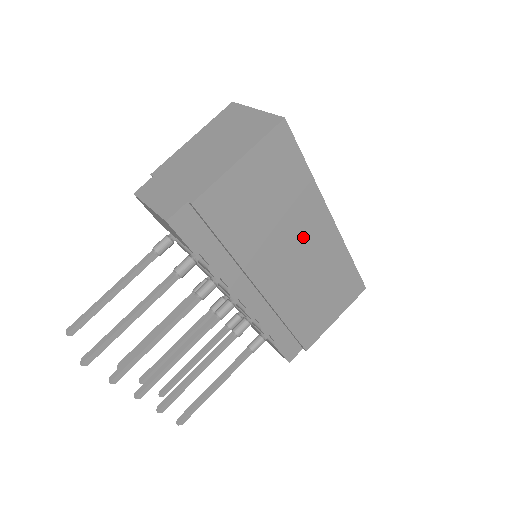
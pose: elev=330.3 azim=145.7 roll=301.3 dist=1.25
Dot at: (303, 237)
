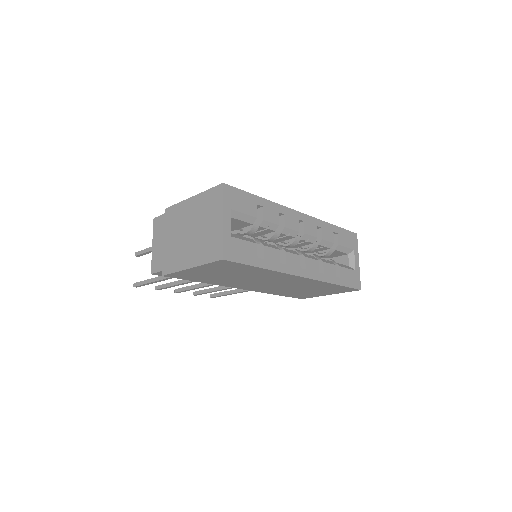
Dot at: (273, 280)
